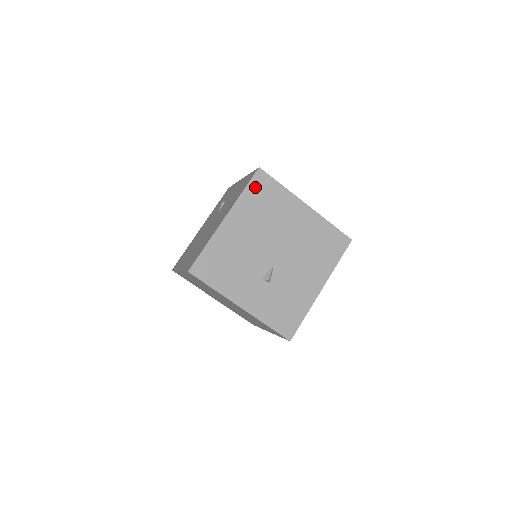
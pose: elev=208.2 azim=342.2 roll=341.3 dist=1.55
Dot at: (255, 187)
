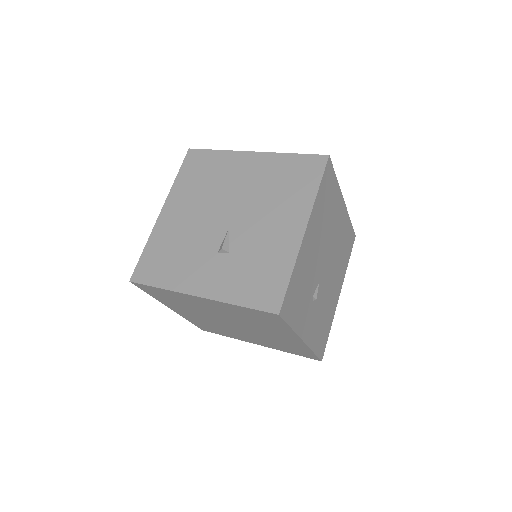
Dot at: (188, 167)
